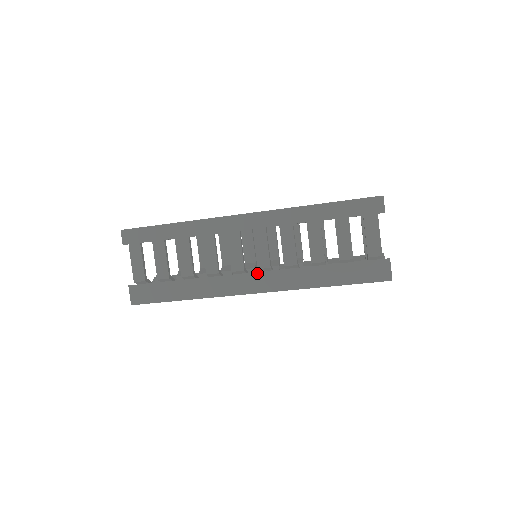
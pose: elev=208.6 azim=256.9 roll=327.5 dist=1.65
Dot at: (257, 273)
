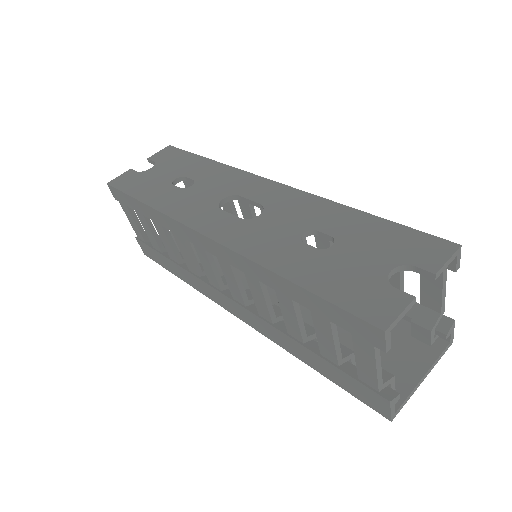
Dot at: (233, 302)
